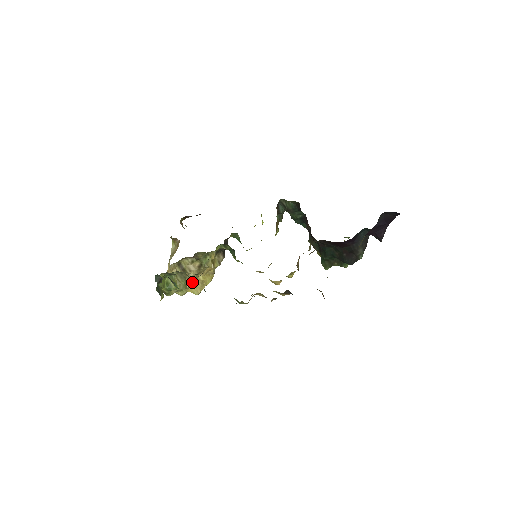
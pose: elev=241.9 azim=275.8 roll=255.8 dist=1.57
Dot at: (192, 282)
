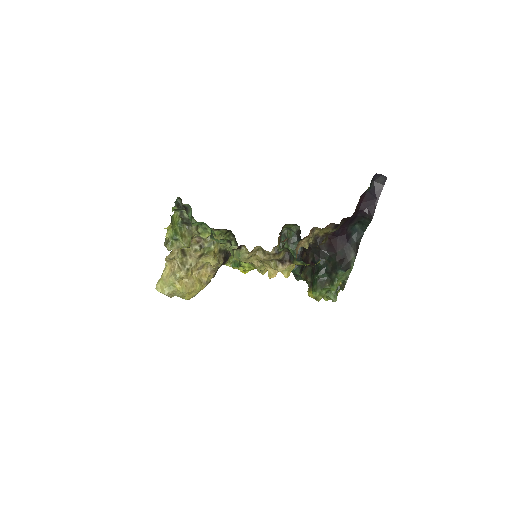
Dot at: (186, 272)
